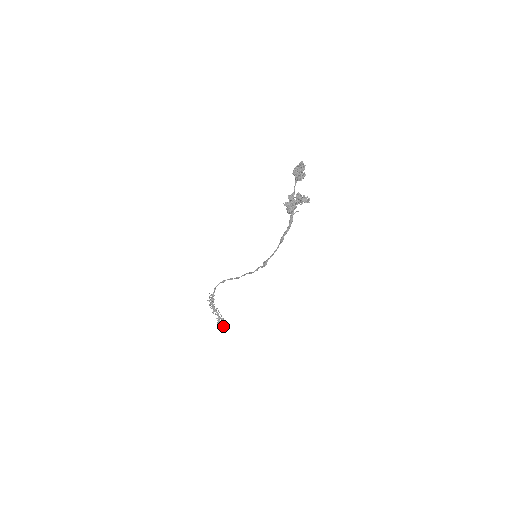
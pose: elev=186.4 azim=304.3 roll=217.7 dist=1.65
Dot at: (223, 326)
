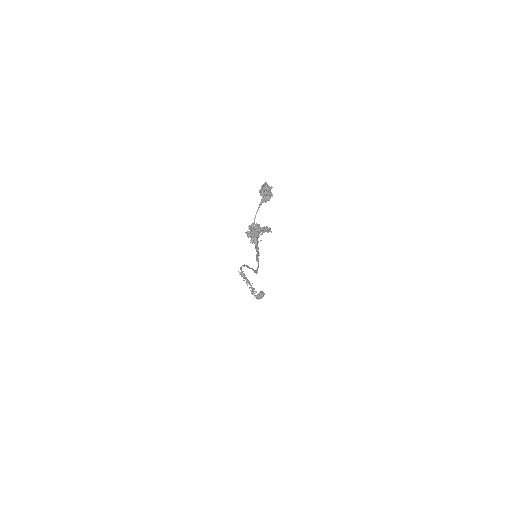
Dot at: (259, 296)
